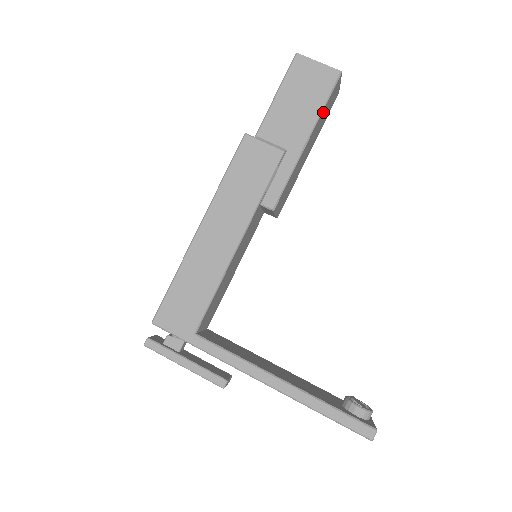
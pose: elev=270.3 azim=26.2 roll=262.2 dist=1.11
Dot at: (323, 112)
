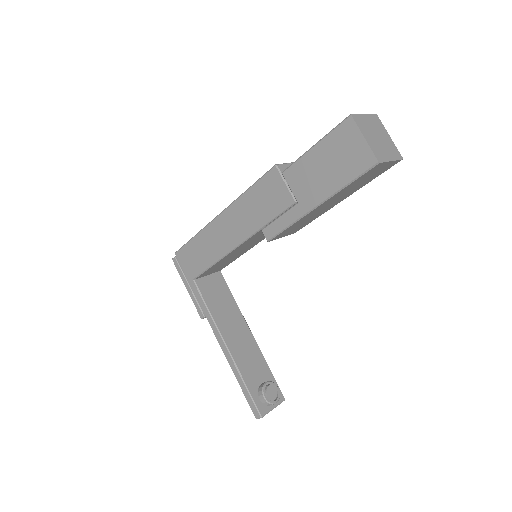
Dot at: (348, 187)
